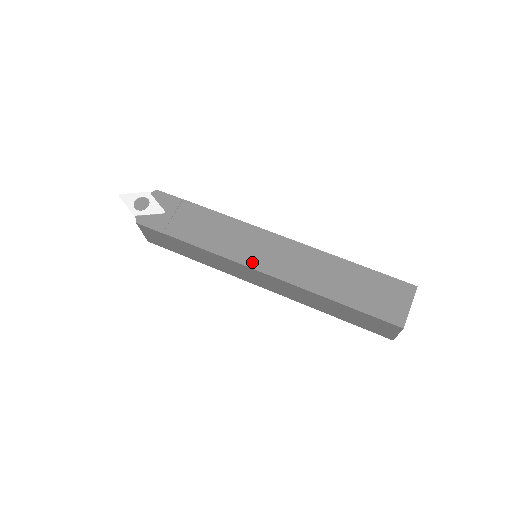
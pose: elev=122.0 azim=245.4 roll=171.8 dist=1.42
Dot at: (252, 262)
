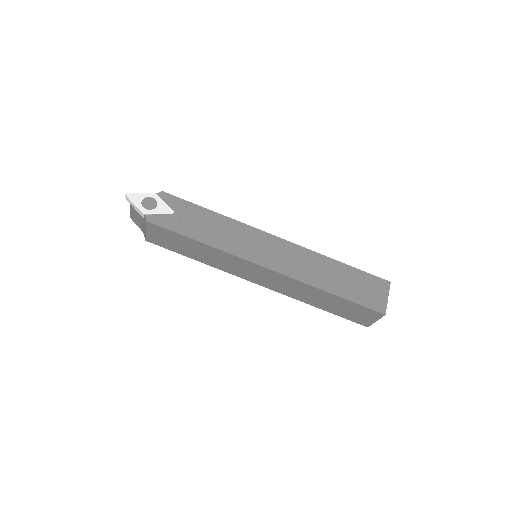
Dot at: (260, 260)
